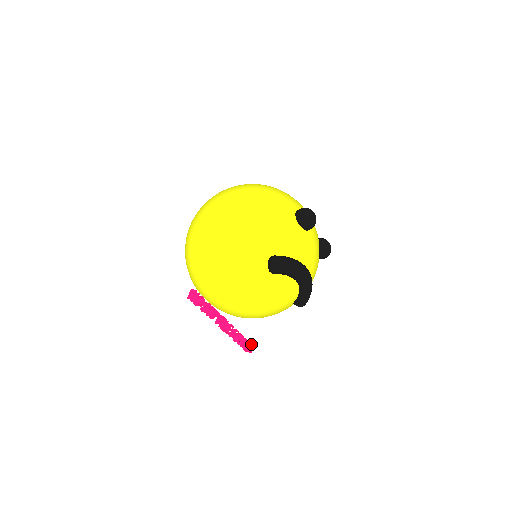
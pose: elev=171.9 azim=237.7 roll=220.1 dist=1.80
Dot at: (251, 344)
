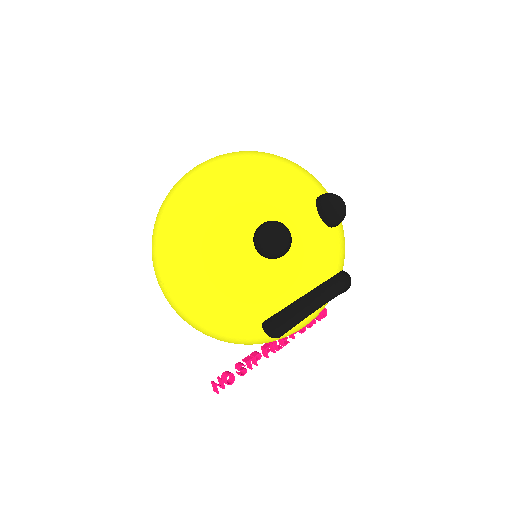
Dot at: occluded
